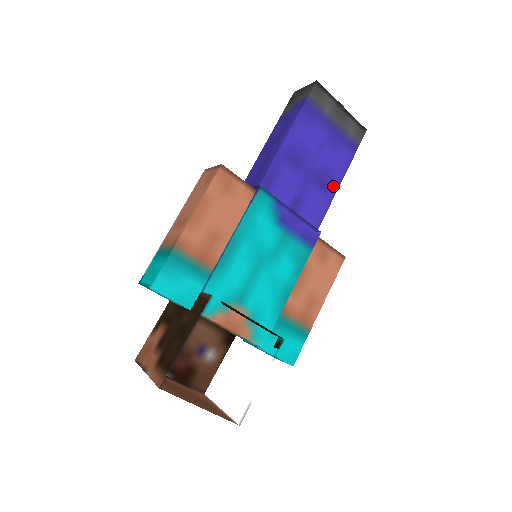
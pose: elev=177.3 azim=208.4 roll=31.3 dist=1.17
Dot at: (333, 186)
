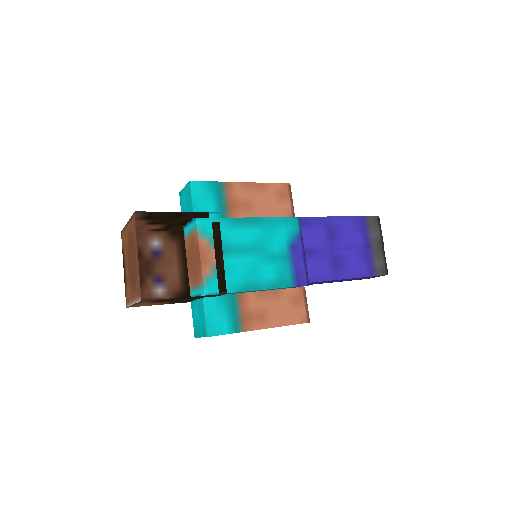
Dot at: (340, 274)
